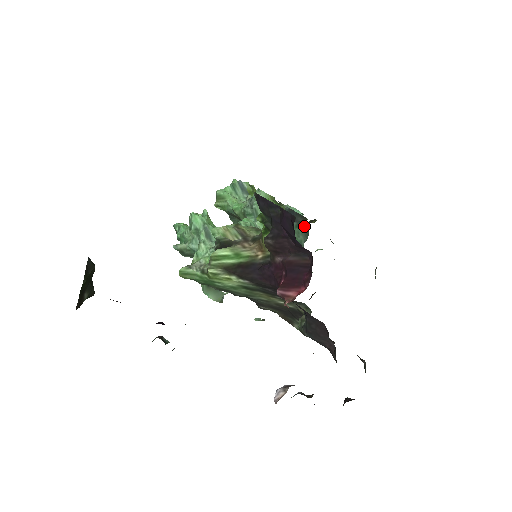
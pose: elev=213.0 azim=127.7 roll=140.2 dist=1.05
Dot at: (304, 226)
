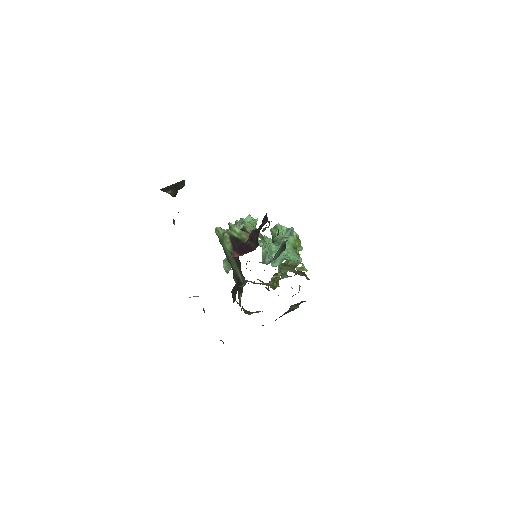
Dot at: (281, 252)
